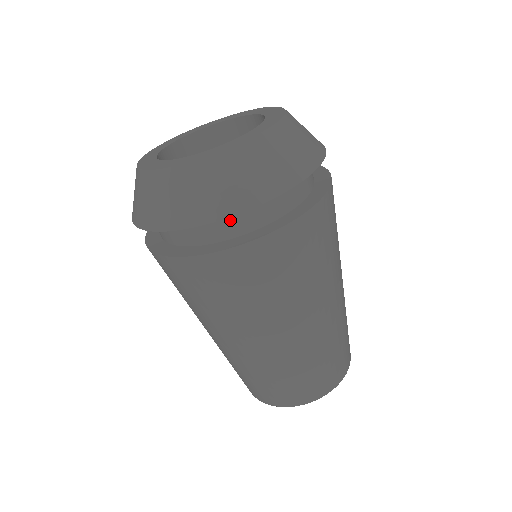
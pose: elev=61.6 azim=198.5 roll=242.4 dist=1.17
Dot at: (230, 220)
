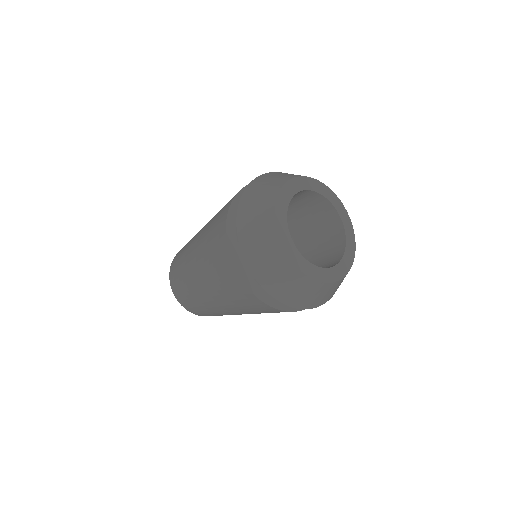
Dot at: occluded
